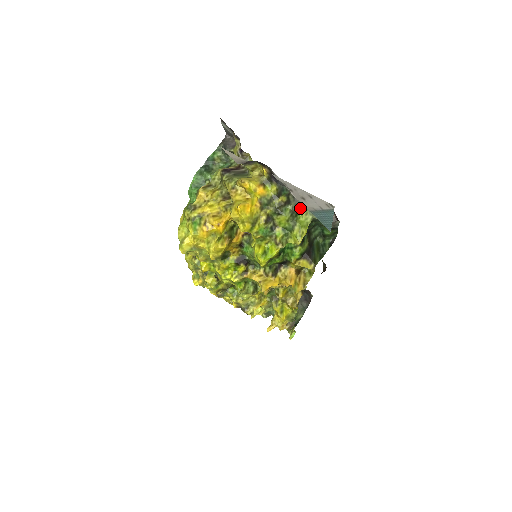
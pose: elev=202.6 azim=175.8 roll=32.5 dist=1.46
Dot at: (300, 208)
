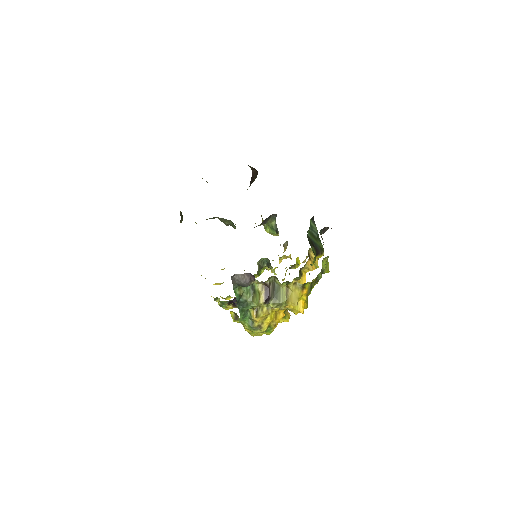
Dot at: occluded
